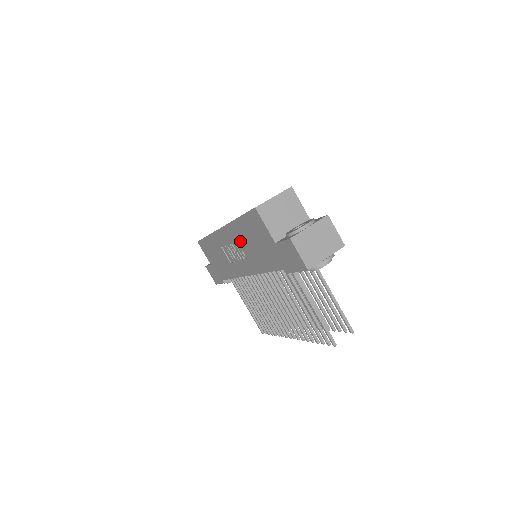
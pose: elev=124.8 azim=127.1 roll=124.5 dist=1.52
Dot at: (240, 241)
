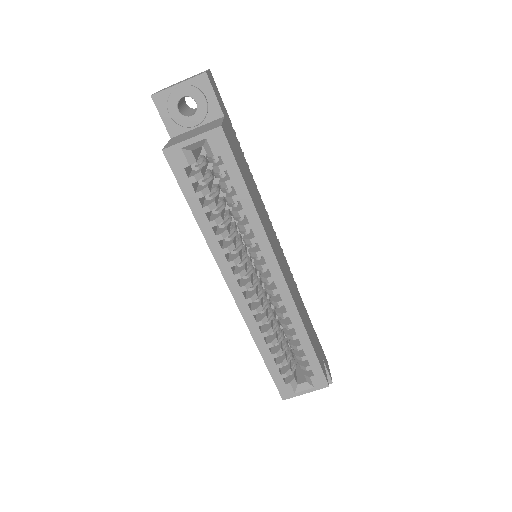
Dot at: occluded
